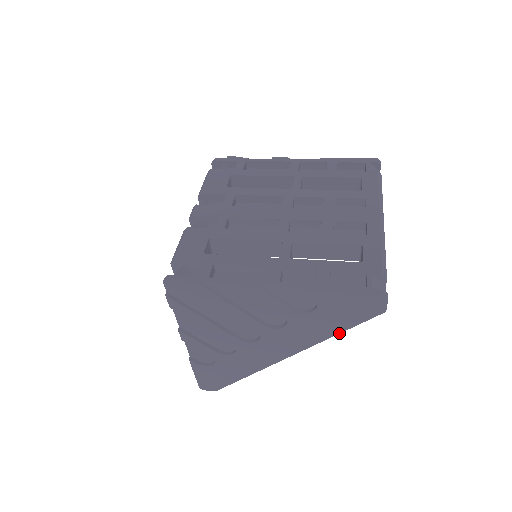
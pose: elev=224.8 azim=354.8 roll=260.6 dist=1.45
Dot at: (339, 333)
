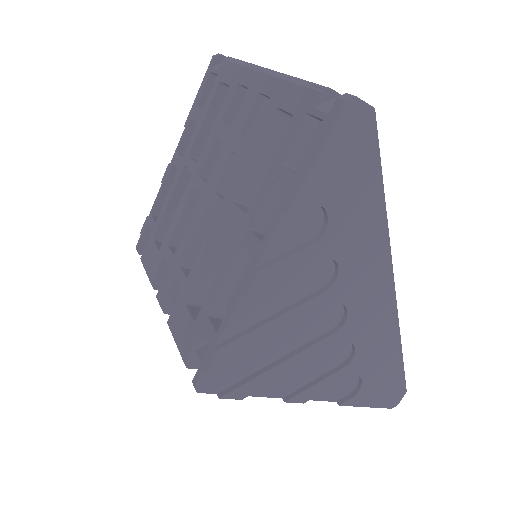
Dot at: (383, 194)
